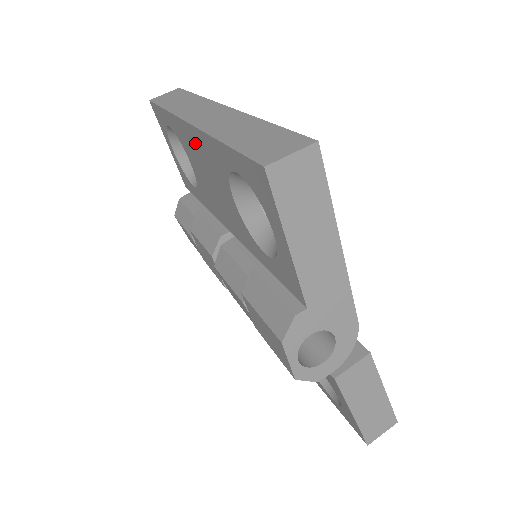
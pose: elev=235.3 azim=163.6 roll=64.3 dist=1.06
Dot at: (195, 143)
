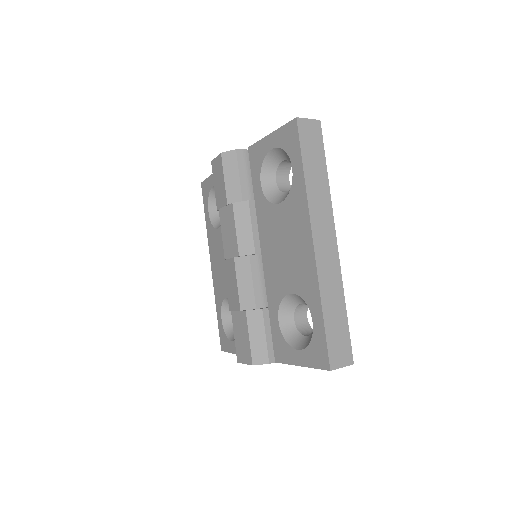
Dot at: (303, 243)
